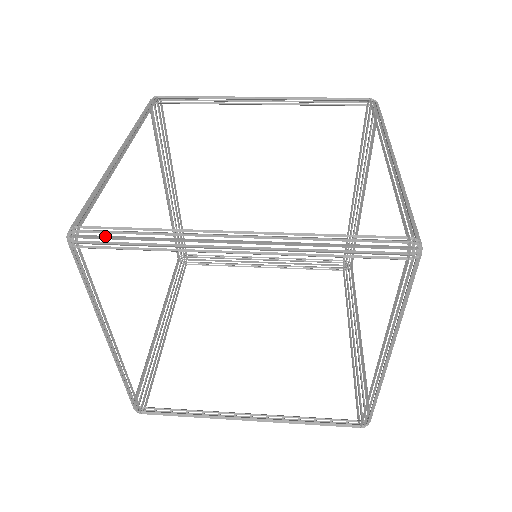
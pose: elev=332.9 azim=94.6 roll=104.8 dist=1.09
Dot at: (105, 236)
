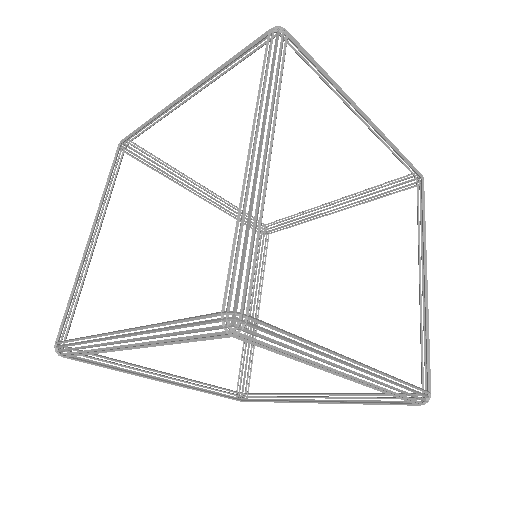
Dot at: occluded
